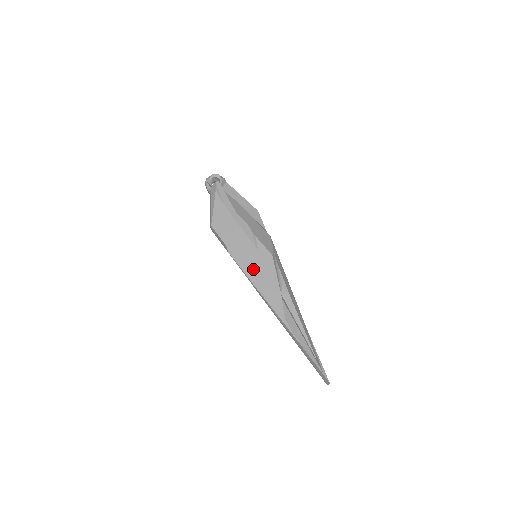
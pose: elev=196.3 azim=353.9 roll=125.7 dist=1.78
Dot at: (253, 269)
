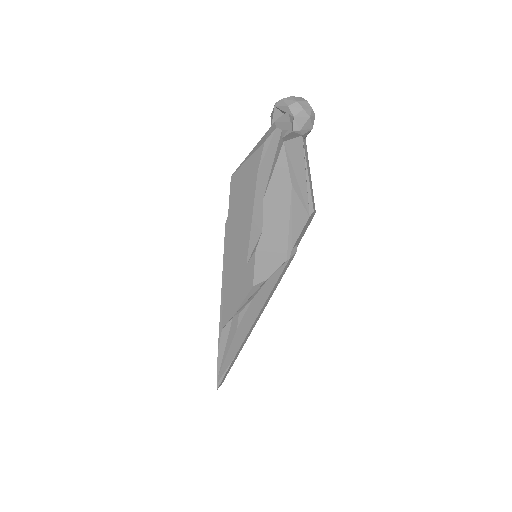
Dot at: (231, 268)
